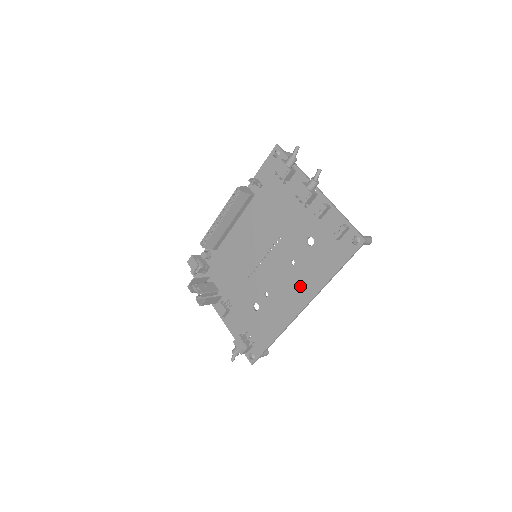
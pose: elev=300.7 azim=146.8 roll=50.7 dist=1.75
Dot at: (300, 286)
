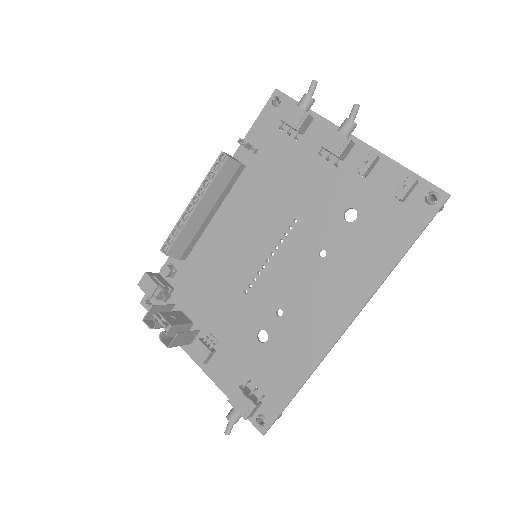
Dot at: (340, 288)
